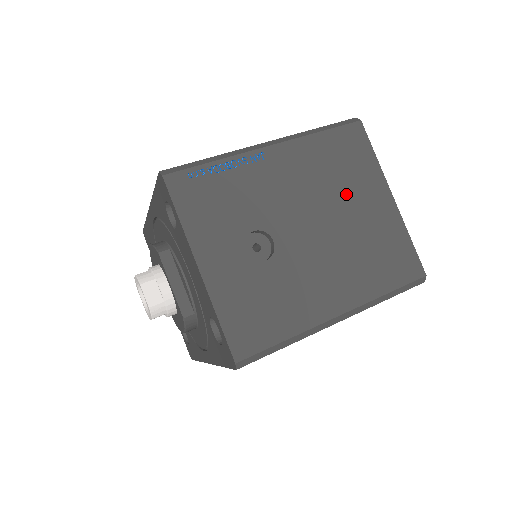
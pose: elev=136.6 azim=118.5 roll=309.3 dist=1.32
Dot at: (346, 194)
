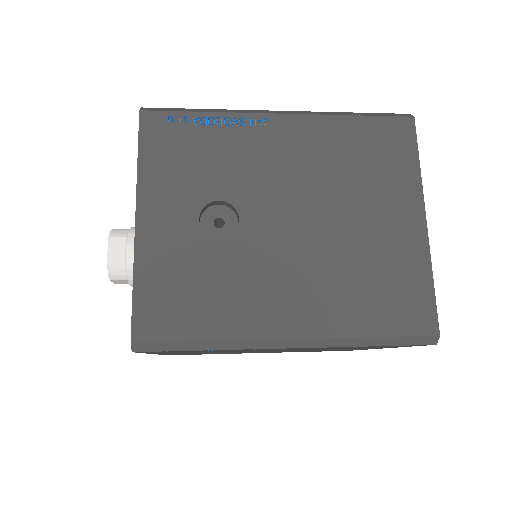
Dot at: (359, 196)
